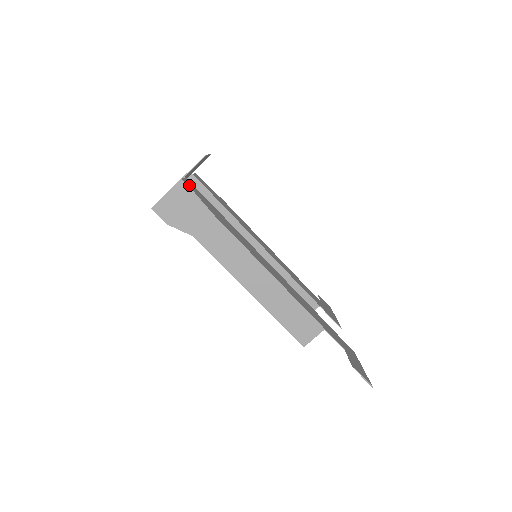
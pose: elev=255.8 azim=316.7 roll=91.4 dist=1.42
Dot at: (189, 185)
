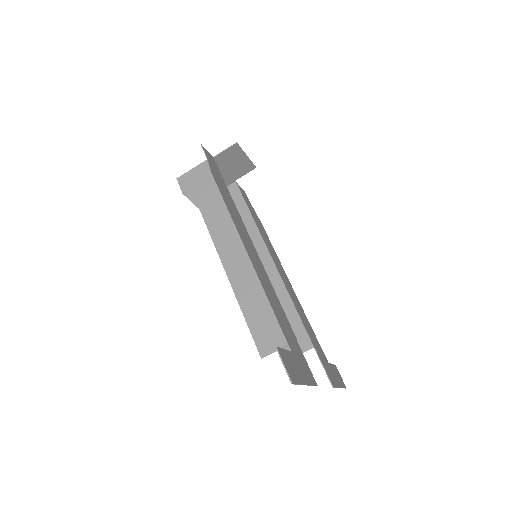
Dot at: (208, 154)
